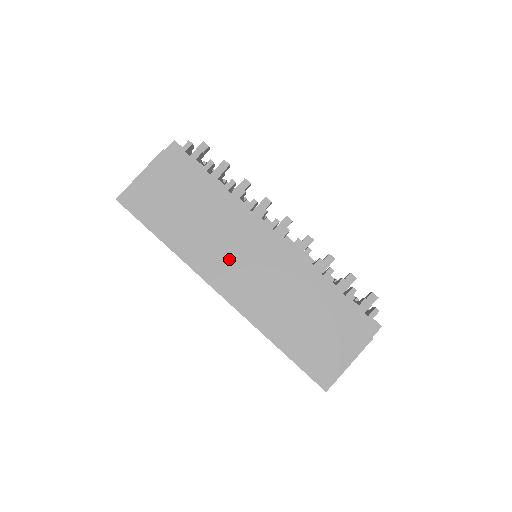
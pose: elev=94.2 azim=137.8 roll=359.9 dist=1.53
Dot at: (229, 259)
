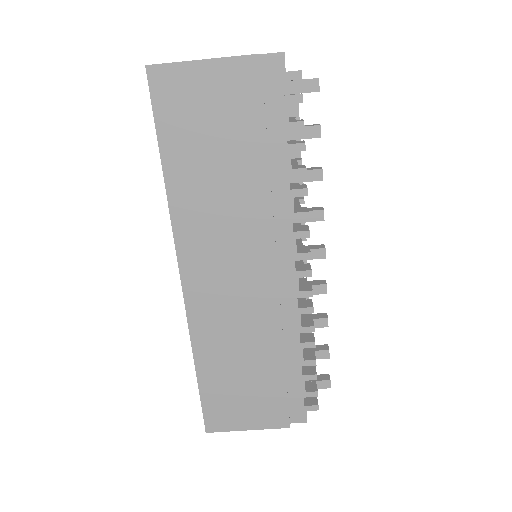
Dot at: (222, 253)
